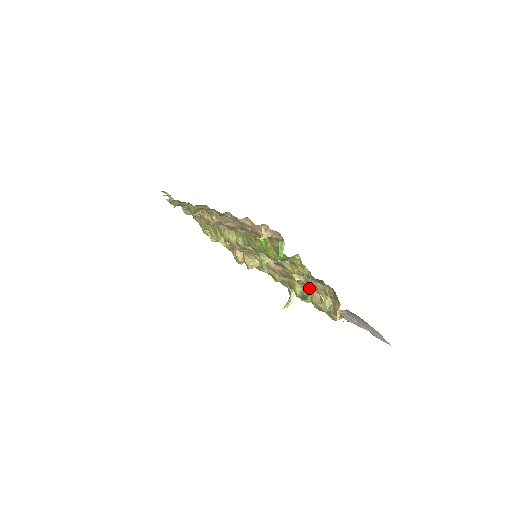
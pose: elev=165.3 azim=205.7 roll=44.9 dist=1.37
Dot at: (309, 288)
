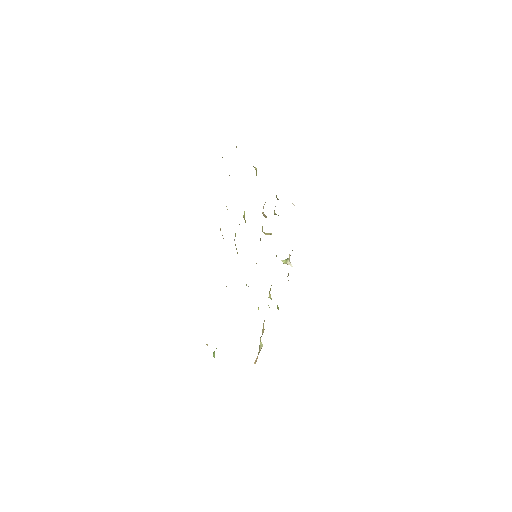
Dot at: occluded
